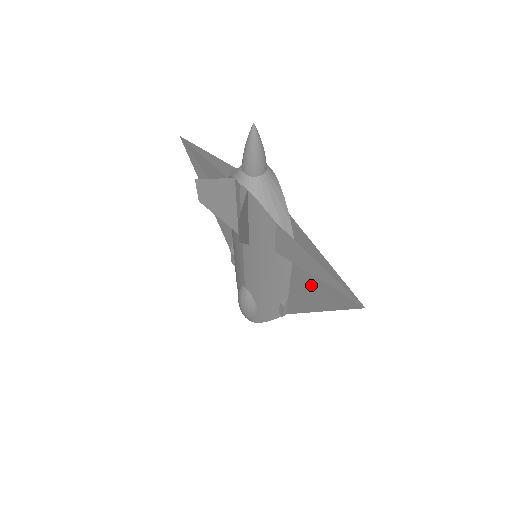
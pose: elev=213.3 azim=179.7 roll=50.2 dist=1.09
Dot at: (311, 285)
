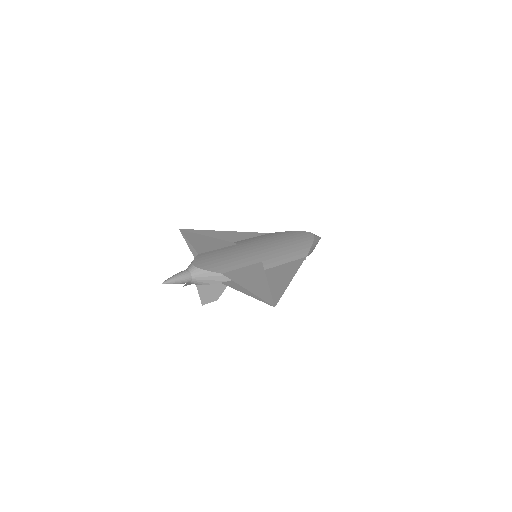
Dot at: (270, 280)
